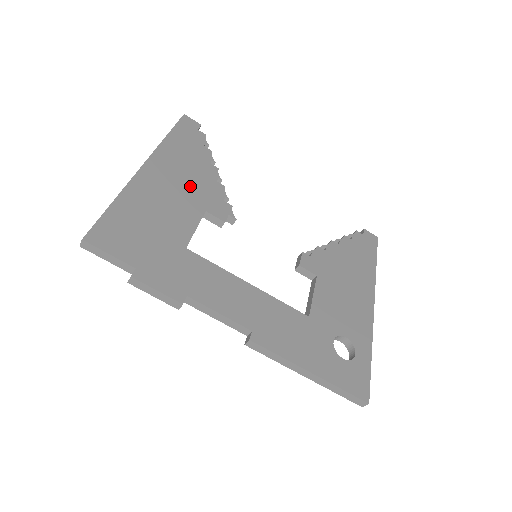
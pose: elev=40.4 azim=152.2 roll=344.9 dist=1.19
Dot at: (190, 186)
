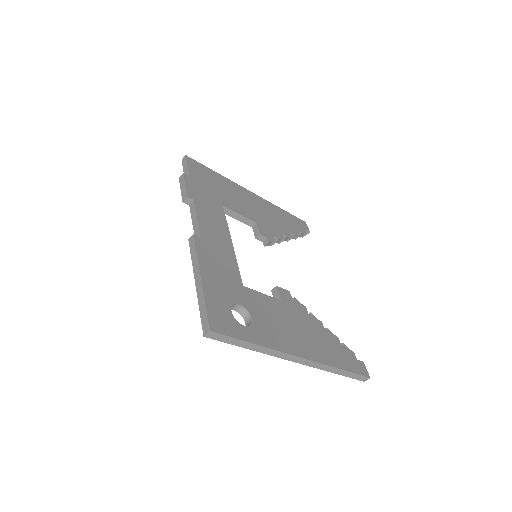
Dot at: (264, 216)
